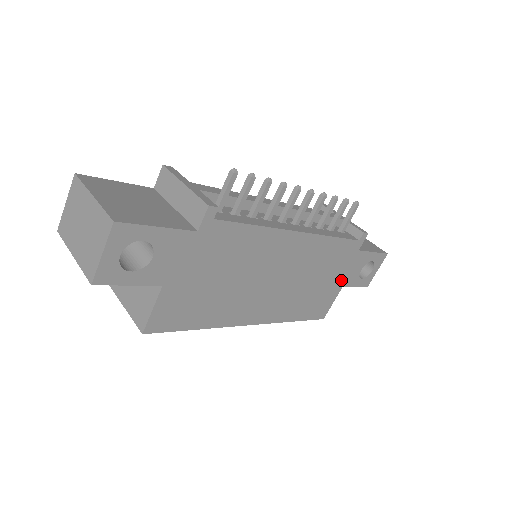
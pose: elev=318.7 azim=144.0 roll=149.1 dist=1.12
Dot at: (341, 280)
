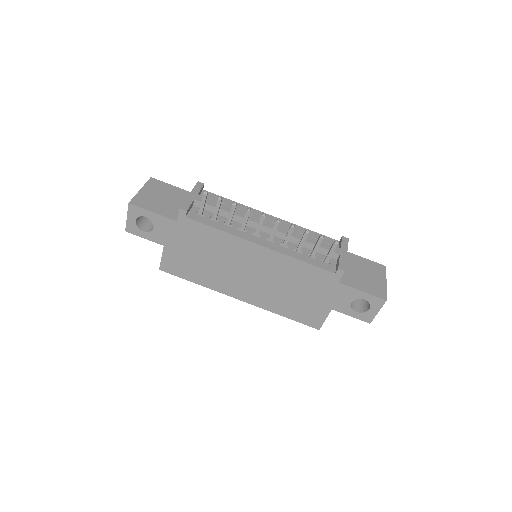
Dot at: (327, 302)
